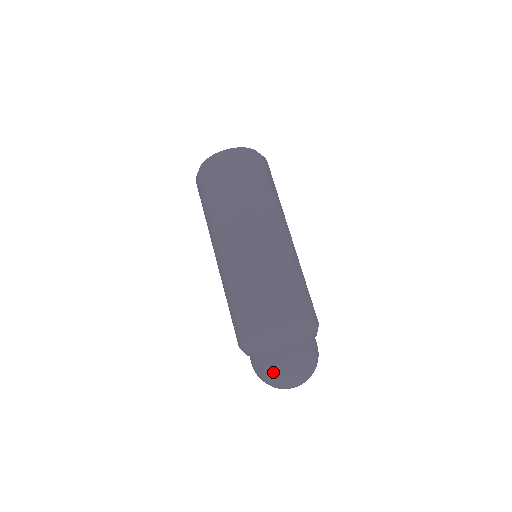
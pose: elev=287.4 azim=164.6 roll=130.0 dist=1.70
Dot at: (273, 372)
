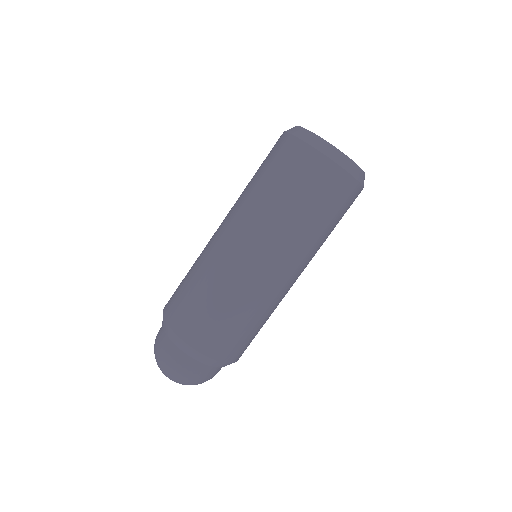
Dot at: (154, 347)
